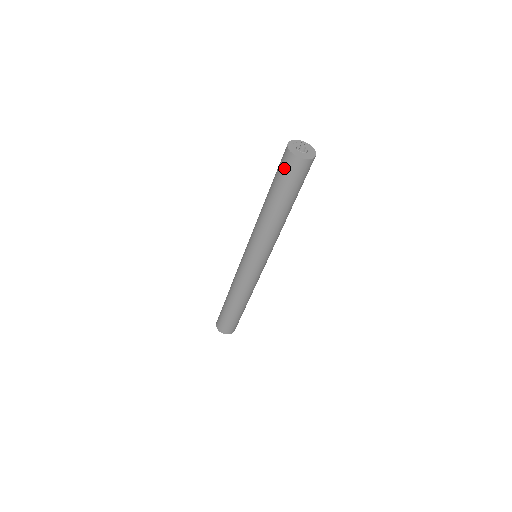
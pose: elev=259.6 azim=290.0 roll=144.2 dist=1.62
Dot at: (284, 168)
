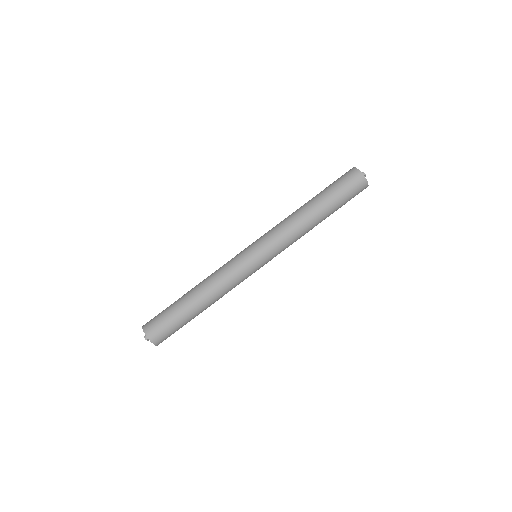
Dot at: (342, 177)
